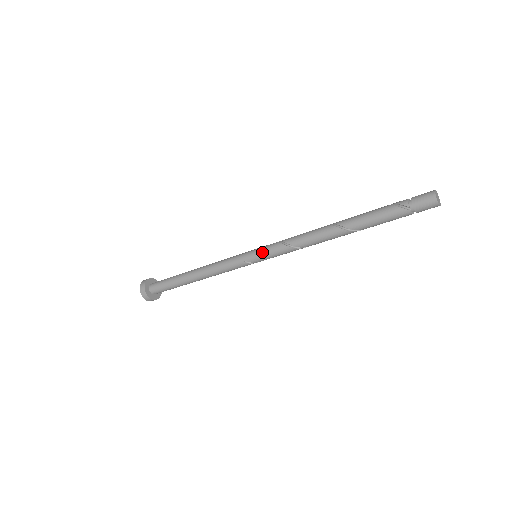
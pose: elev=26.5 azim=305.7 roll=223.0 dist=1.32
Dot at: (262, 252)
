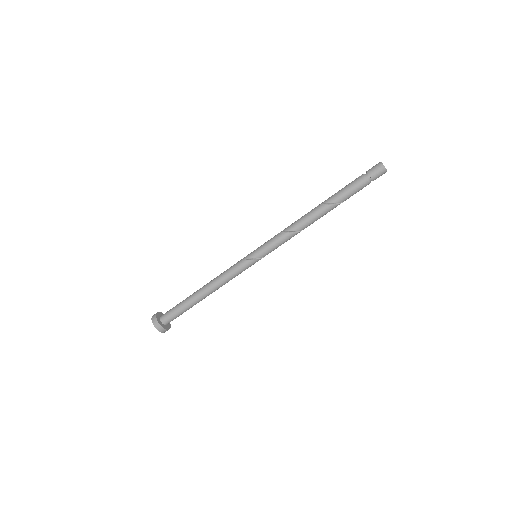
Dot at: (260, 246)
